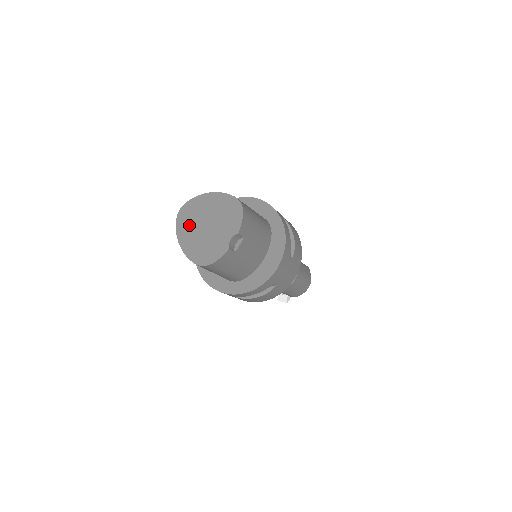
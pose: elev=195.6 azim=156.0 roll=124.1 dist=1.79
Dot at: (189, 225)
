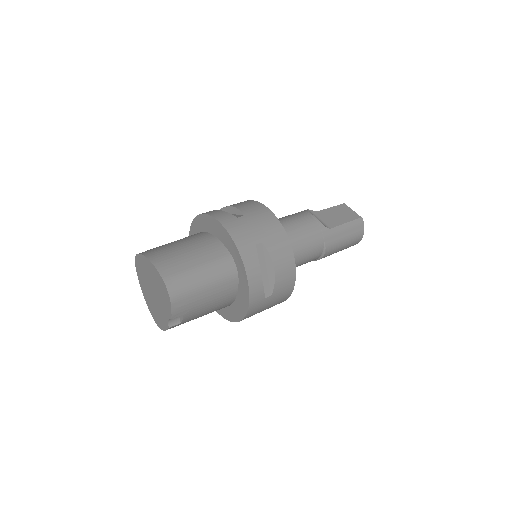
Dot at: (143, 280)
